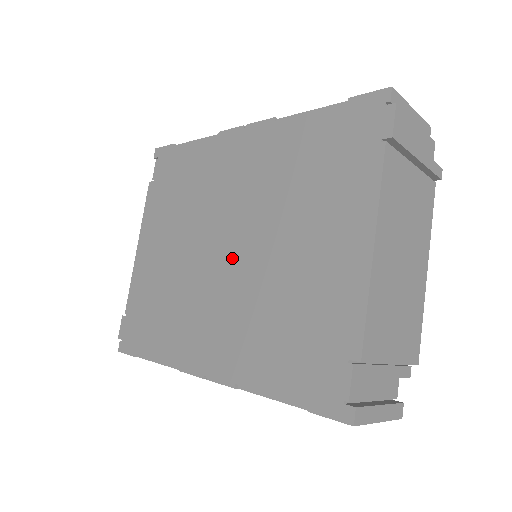
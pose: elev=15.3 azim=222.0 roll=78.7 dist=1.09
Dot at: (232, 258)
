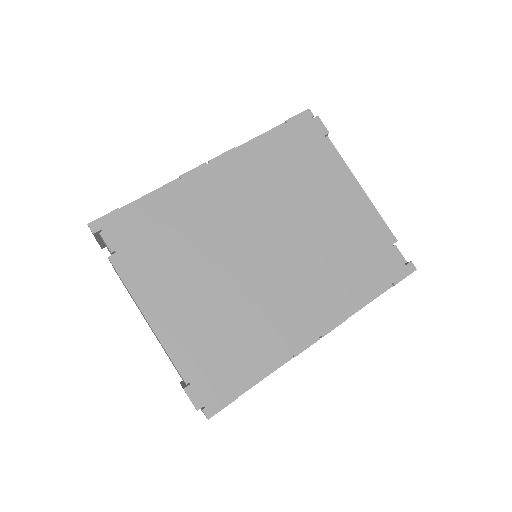
Dot at: (276, 251)
